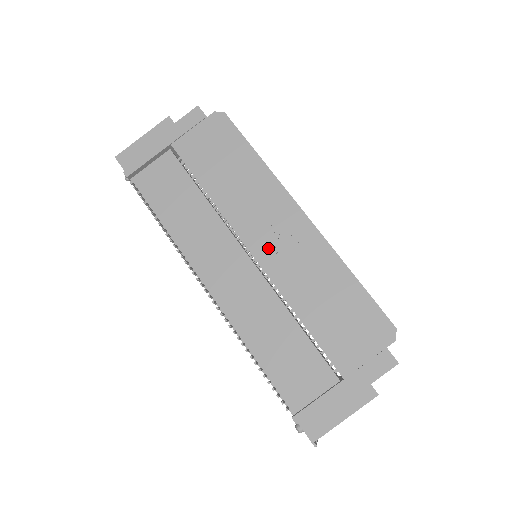
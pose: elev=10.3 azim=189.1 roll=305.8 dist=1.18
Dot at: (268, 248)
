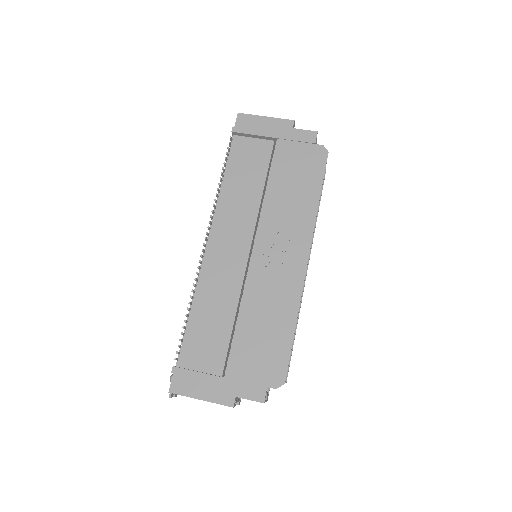
Dot at: (265, 258)
